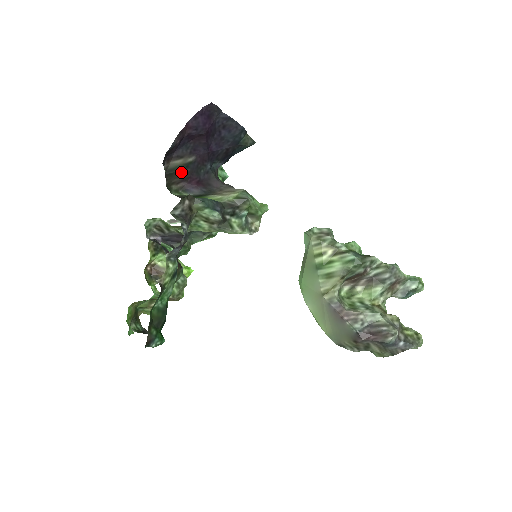
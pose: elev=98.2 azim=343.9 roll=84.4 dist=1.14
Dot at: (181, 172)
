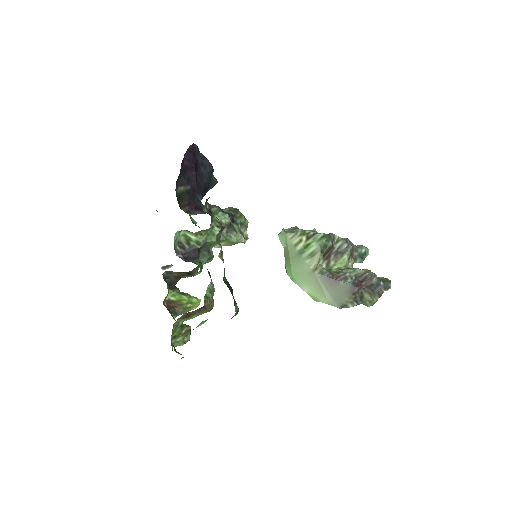
Dot at: (185, 197)
